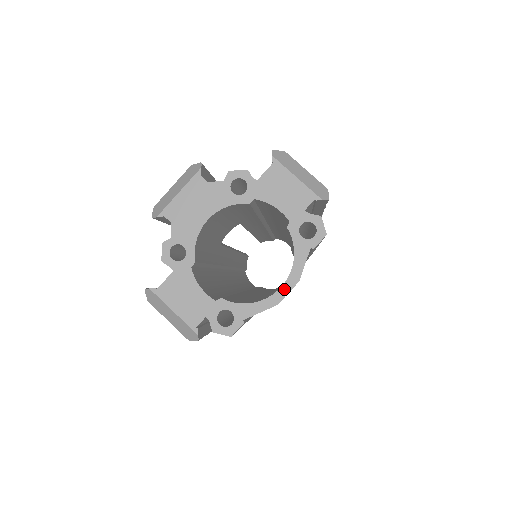
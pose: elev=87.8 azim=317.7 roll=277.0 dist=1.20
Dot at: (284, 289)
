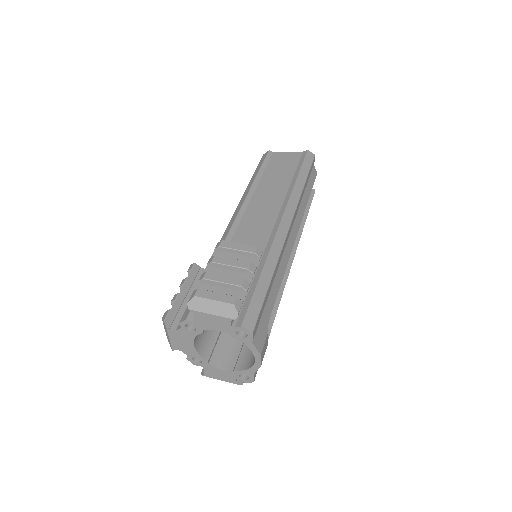
Dot at: (257, 360)
